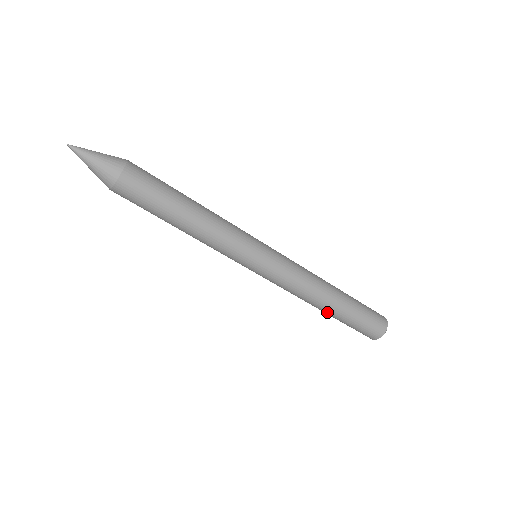
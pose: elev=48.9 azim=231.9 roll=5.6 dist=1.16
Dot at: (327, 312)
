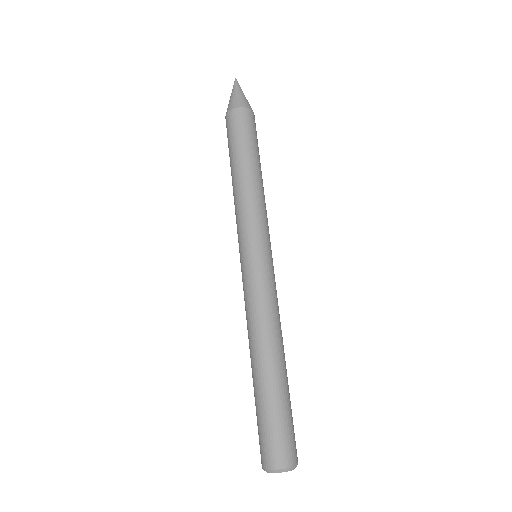
Dot at: (276, 368)
